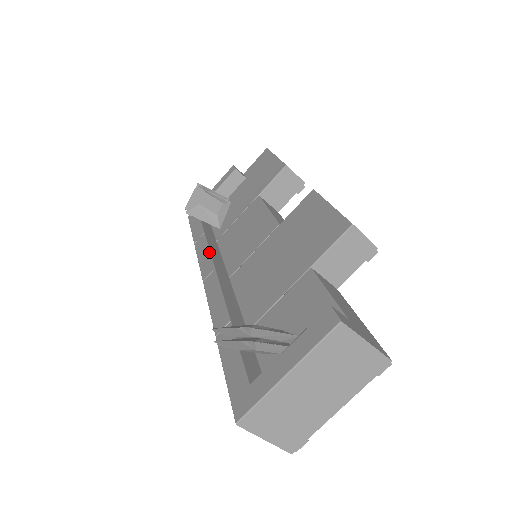
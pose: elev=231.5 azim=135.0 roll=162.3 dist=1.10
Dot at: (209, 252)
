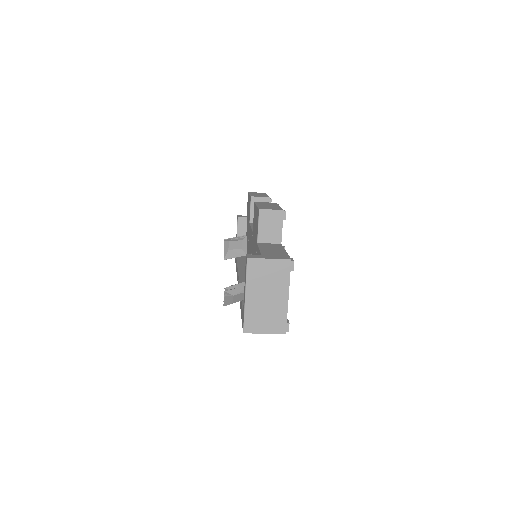
Dot at: (238, 271)
